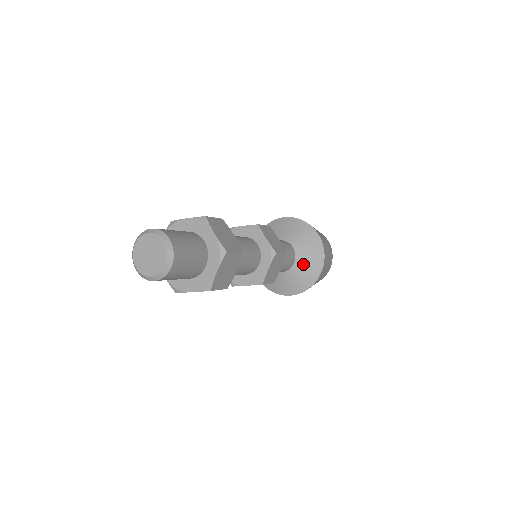
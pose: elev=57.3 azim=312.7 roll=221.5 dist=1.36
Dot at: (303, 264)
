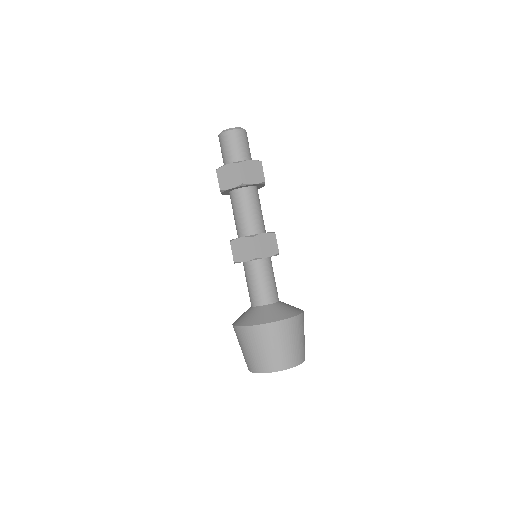
Dot at: (279, 307)
